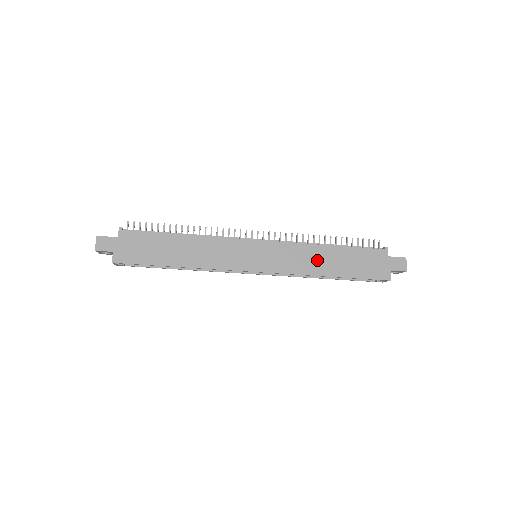
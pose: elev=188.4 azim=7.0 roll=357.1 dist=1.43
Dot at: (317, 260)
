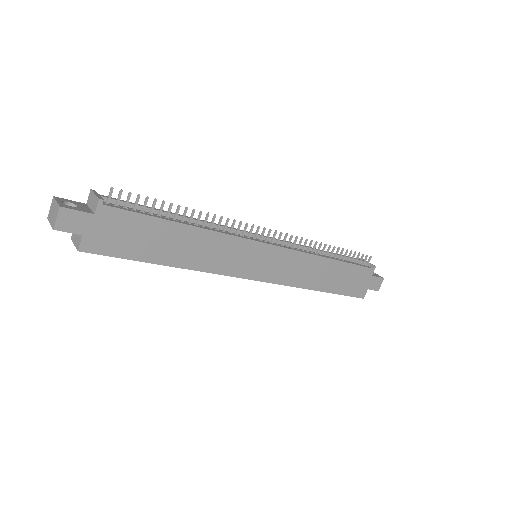
Dot at: (315, 273)
